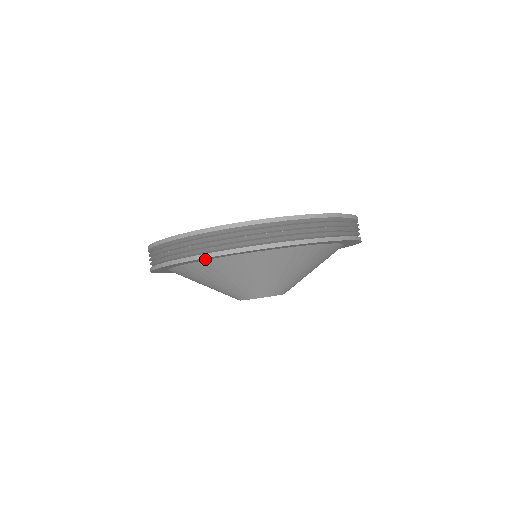
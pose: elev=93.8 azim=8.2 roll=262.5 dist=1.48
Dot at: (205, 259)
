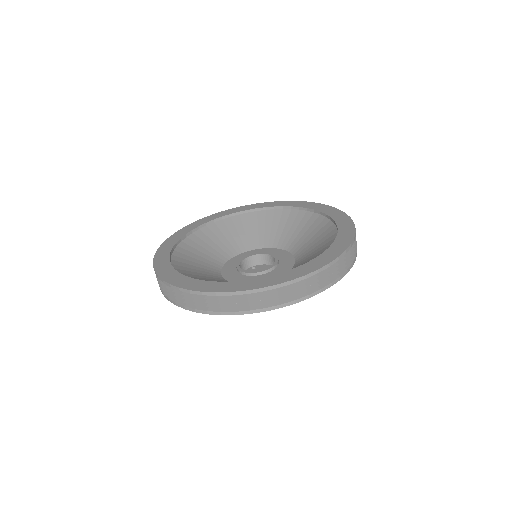
Dot at: occluded
